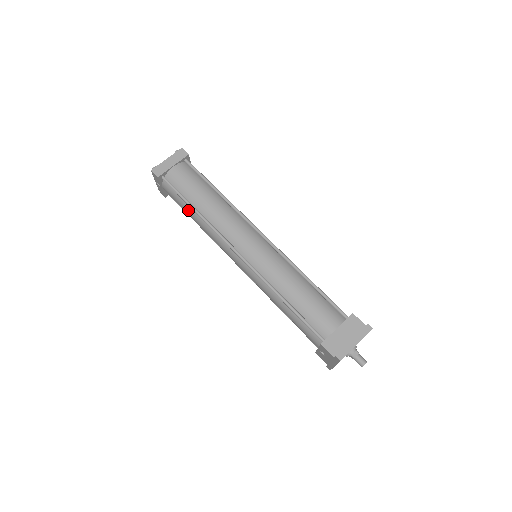
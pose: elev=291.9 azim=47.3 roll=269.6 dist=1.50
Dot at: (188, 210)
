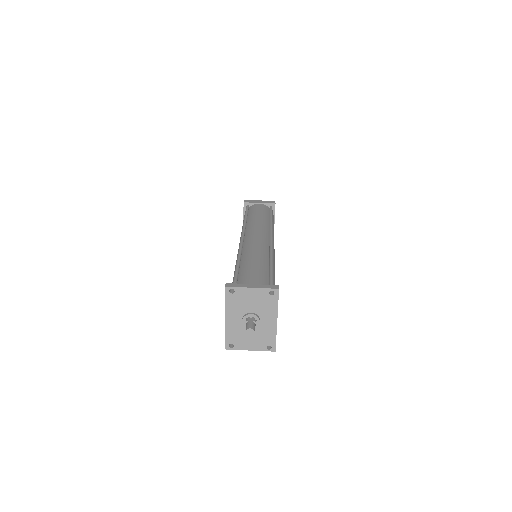
Dot at: occluded
